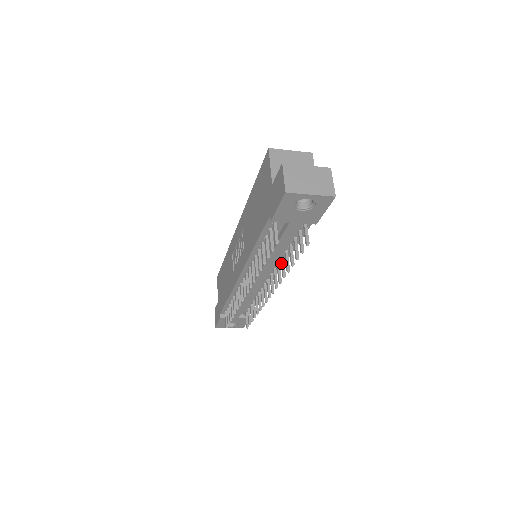
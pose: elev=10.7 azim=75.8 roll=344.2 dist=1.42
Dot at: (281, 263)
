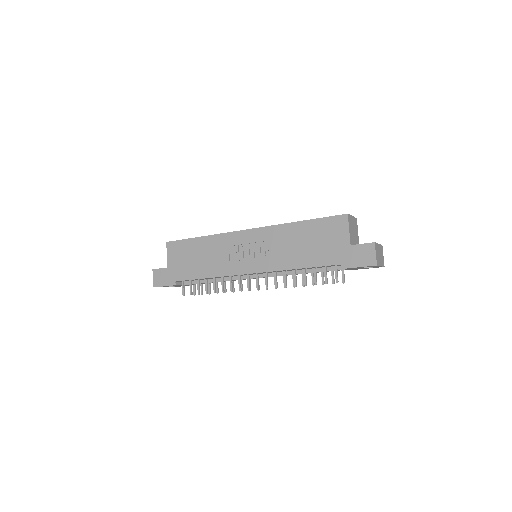
Dot at: (293, 275)
